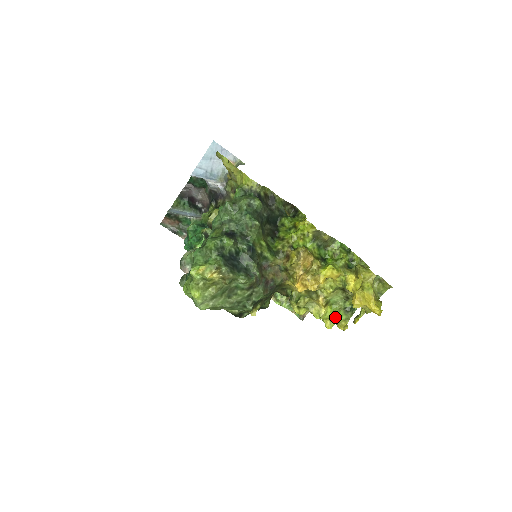
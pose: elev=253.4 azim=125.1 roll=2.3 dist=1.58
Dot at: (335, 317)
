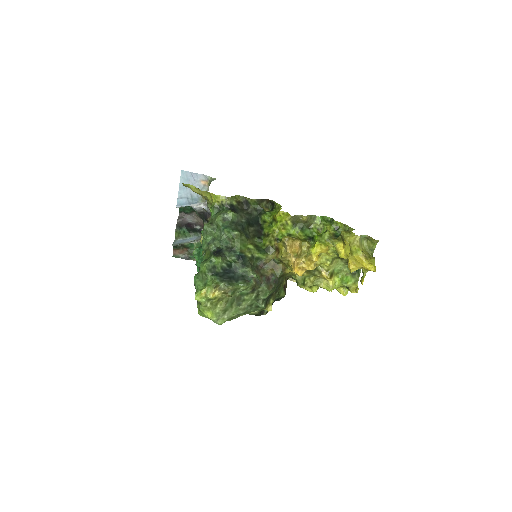
Dot at: (344, 284)
